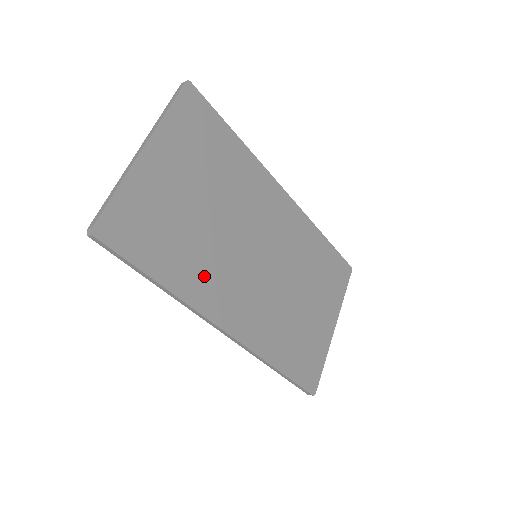
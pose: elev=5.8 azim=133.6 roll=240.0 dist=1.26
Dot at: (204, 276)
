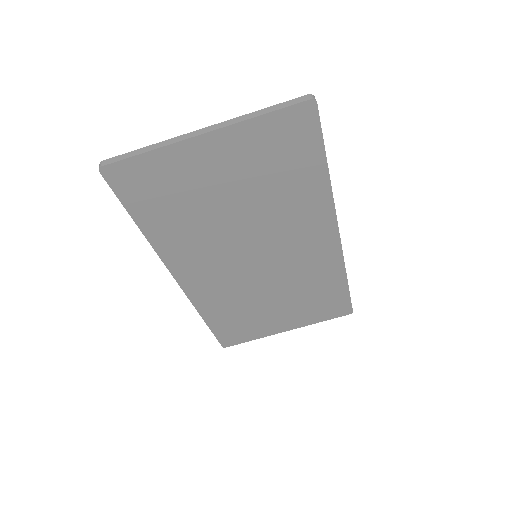
Dot at: (187, 243)
